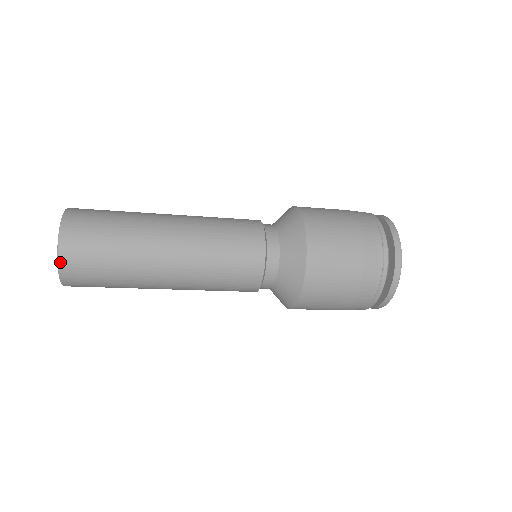
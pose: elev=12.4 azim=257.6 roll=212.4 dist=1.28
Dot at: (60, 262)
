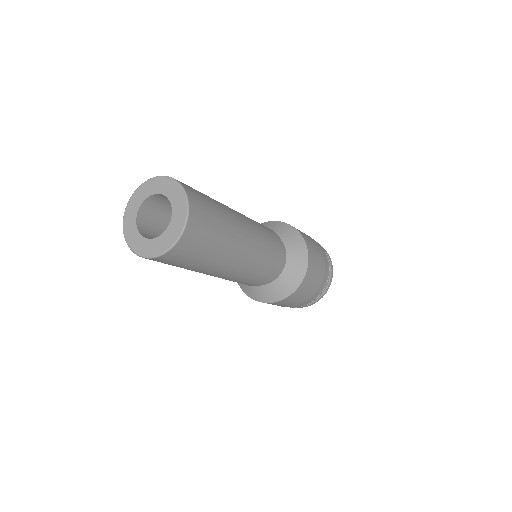
Dot at: (187, 193)
